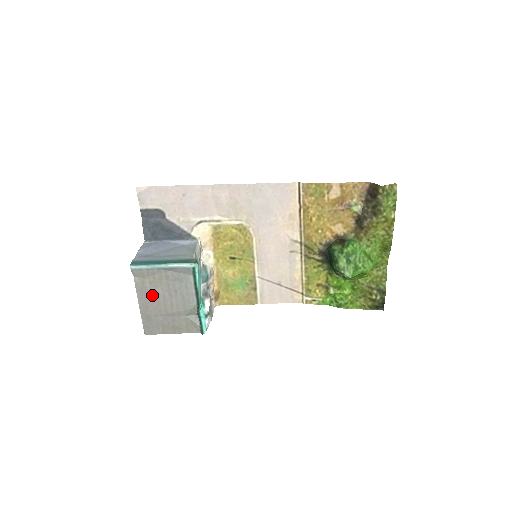
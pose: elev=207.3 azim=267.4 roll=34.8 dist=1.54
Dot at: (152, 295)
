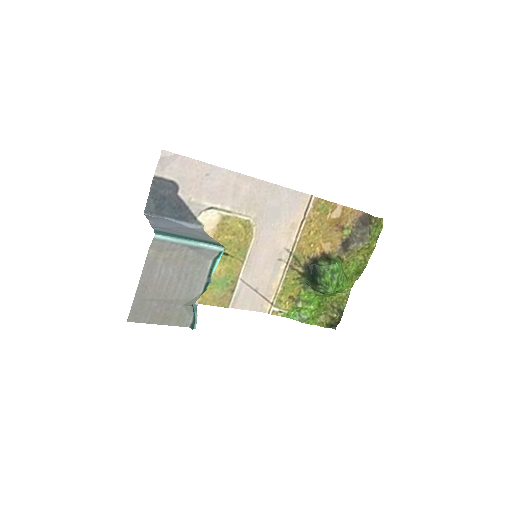
Dot at: (159, 274)
